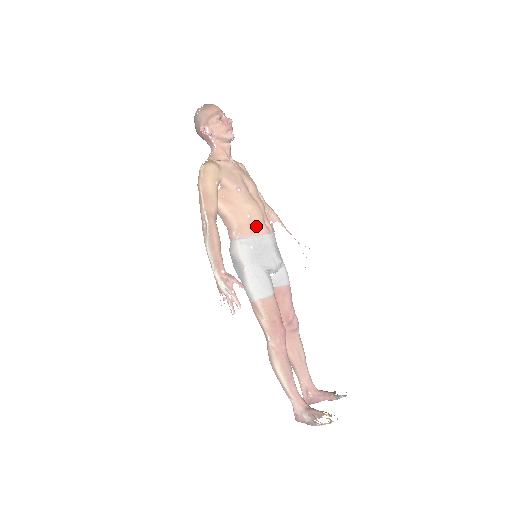
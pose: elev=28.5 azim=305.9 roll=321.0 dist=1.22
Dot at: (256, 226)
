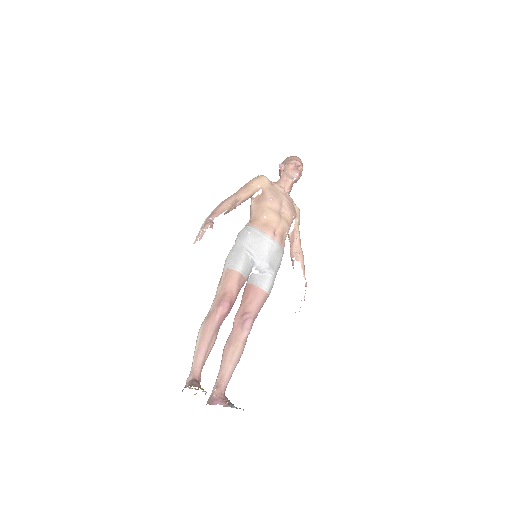
Dot at: (265, 226)
